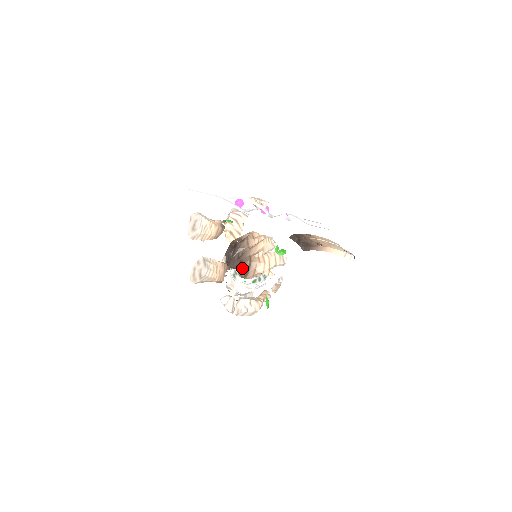
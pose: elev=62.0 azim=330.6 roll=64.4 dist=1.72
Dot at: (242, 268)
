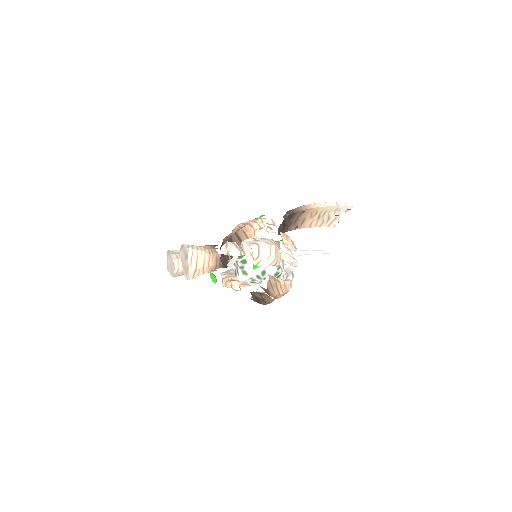
Dot at: occluded
